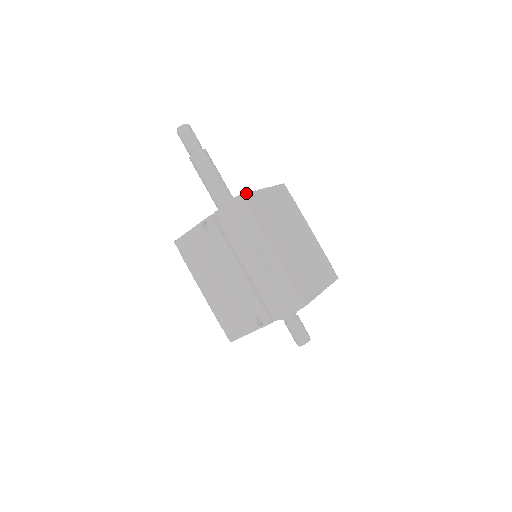
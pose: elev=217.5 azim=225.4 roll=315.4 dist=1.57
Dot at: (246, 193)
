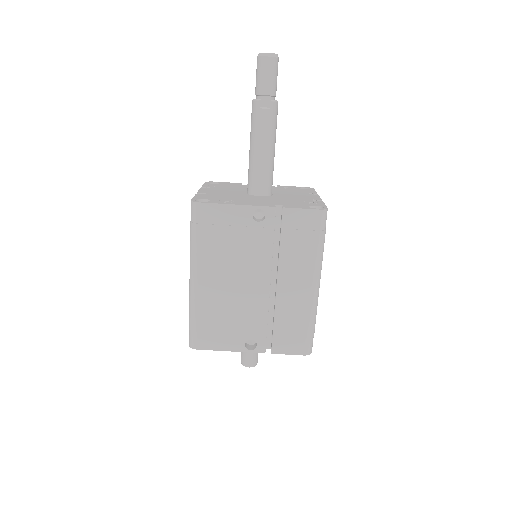
Dot at: (326, 206)
